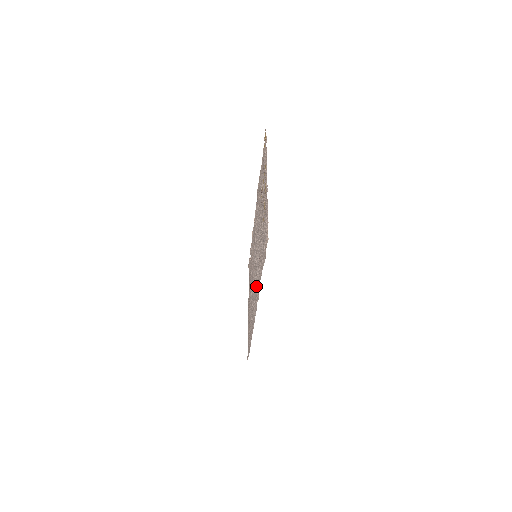
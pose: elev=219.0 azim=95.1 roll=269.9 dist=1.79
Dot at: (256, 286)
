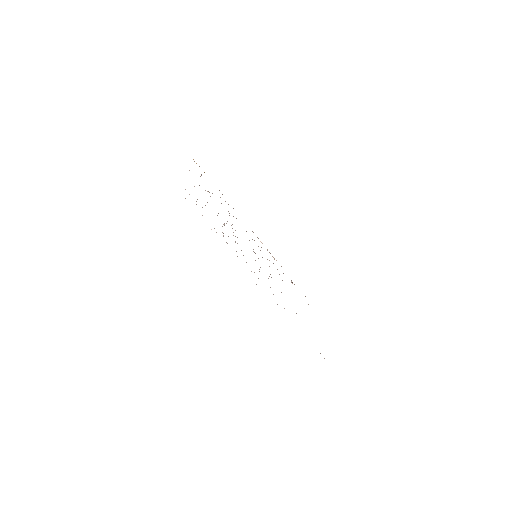
Dot at: occluded
